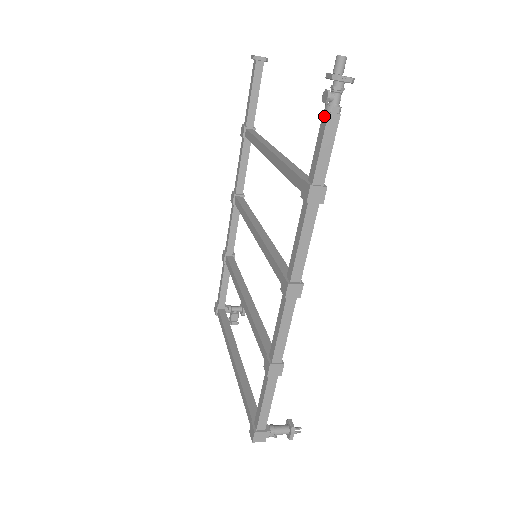
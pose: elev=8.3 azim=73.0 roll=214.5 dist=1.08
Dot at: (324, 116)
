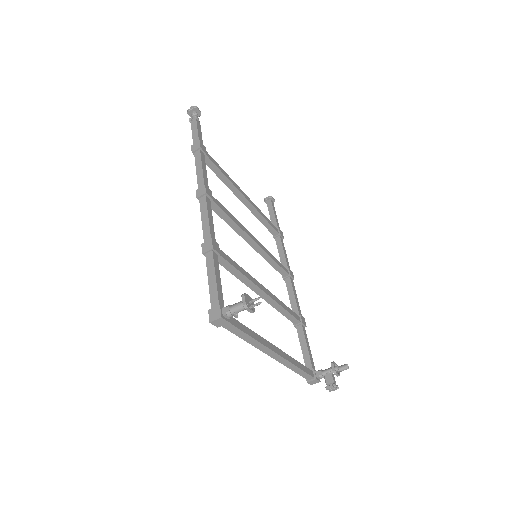
Dot at: occluded
